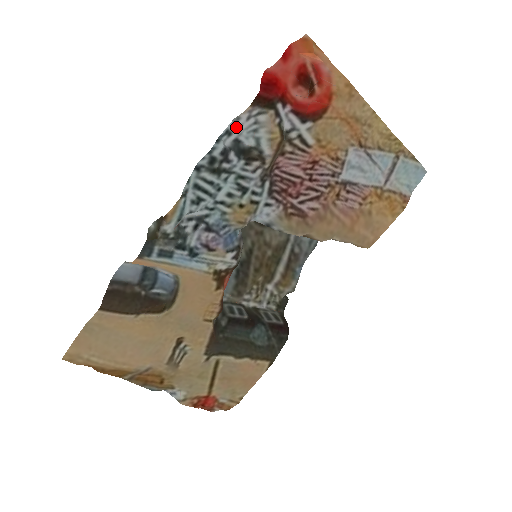
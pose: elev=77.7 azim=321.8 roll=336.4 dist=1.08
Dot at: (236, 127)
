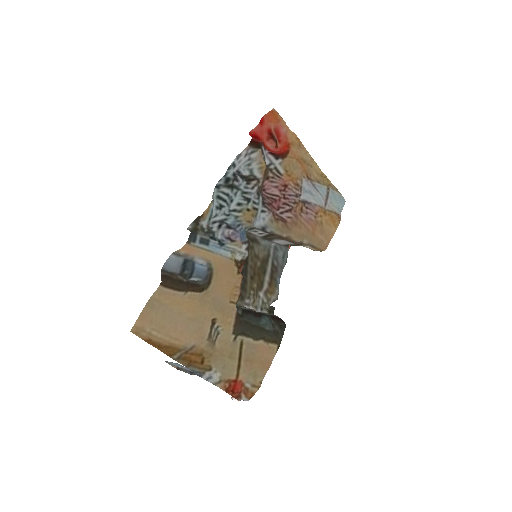
Dot at: (238, 162)
